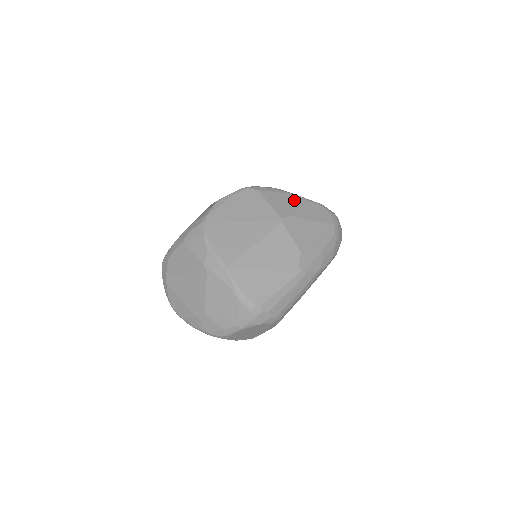
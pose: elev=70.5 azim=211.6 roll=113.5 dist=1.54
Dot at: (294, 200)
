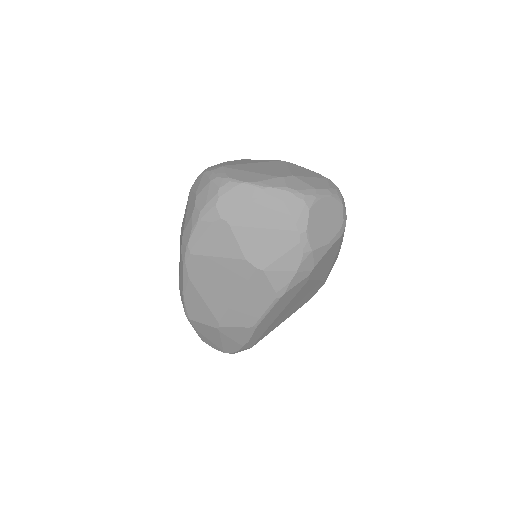
Dot at: occluded
